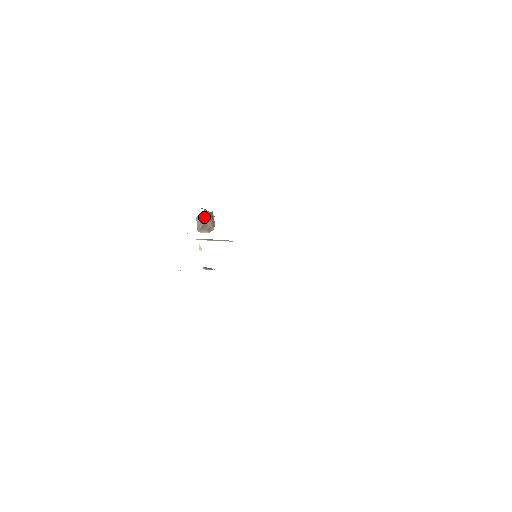
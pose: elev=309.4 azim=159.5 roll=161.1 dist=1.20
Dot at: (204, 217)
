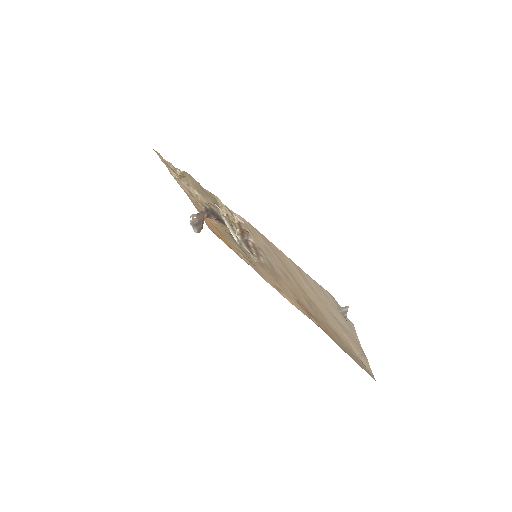
Dot at: (201, 217)
